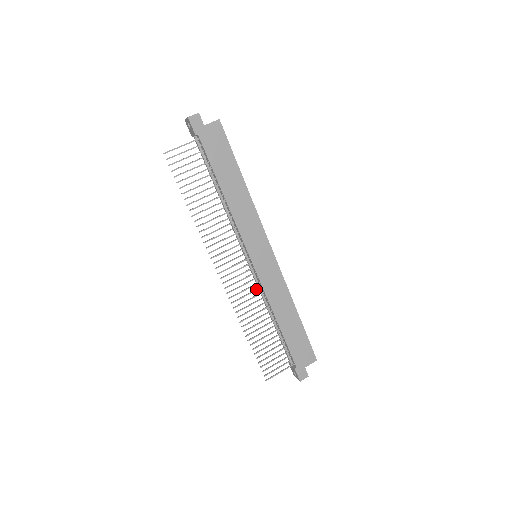
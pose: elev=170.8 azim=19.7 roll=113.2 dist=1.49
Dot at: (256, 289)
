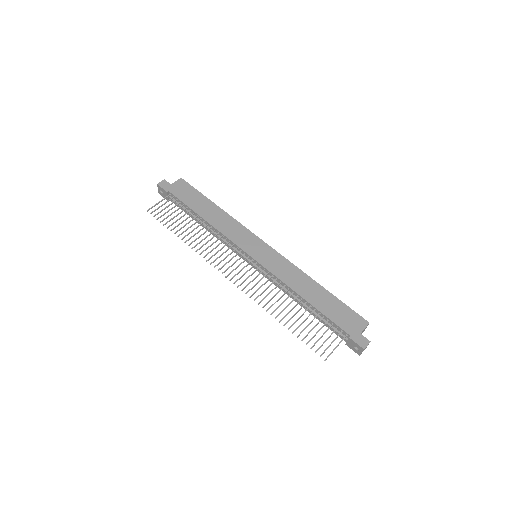
Dot at: (268, 279)
